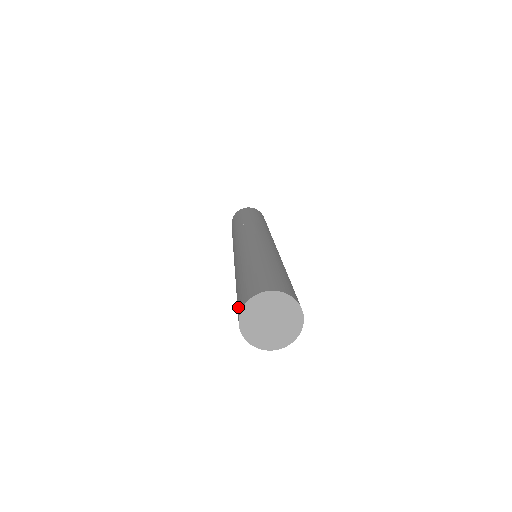
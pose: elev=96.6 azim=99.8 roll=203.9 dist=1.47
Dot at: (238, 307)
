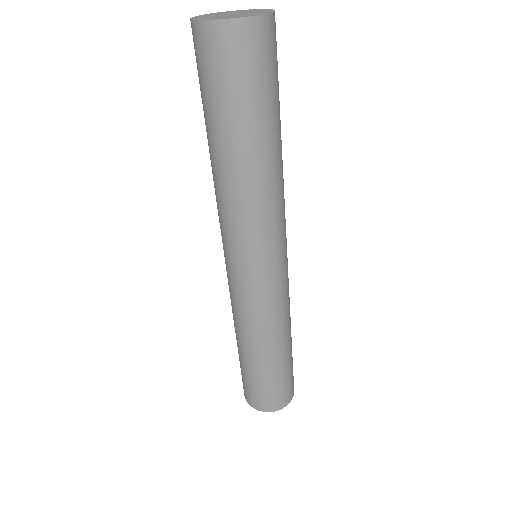
Dot at: occluded
